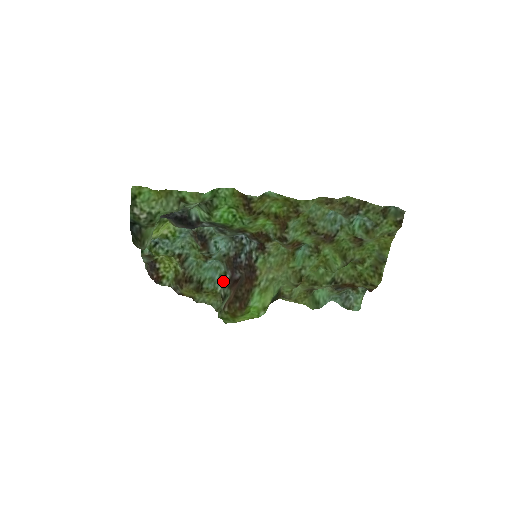
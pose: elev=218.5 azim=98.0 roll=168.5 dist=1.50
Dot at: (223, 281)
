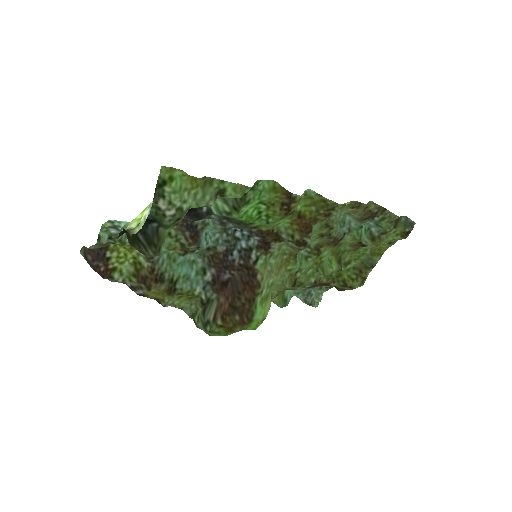
Dot at: (202, 280)
